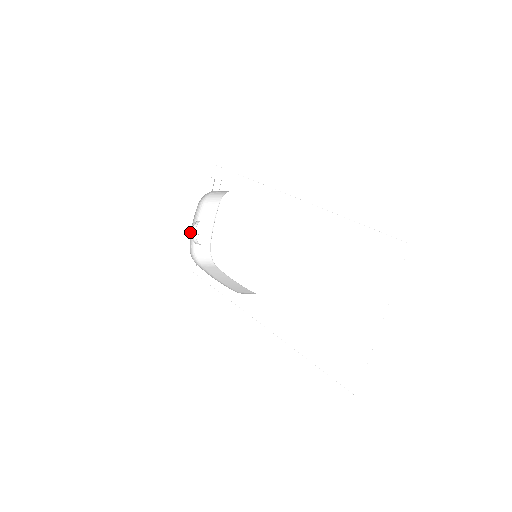
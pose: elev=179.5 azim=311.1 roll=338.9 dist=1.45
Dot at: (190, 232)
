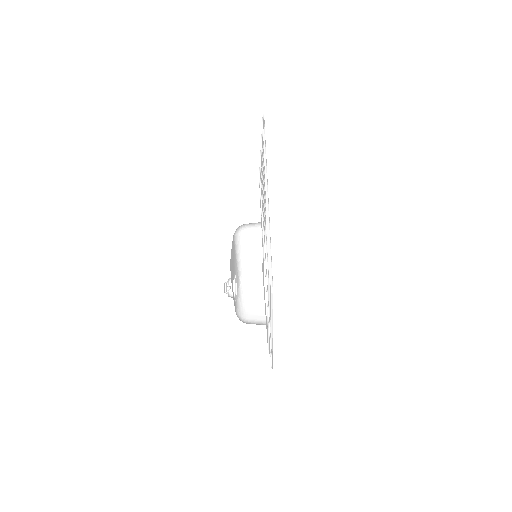
Dot at: (227, 293)
